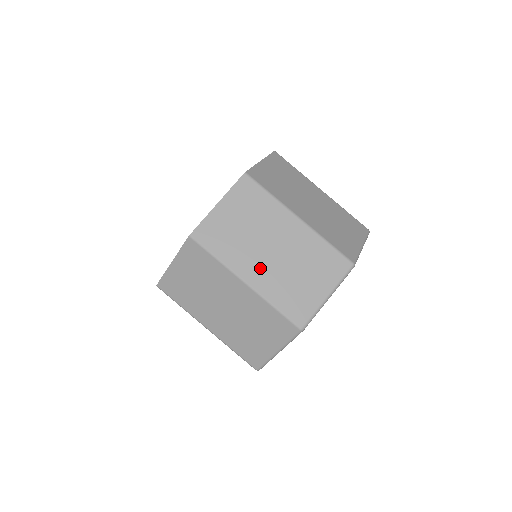
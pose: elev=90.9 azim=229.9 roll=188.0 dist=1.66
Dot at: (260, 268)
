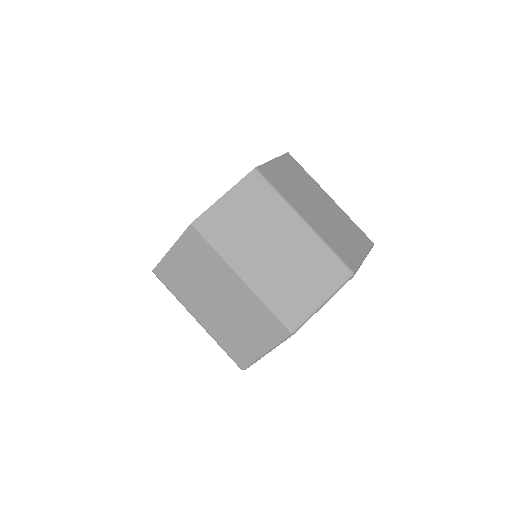
Dot at: (208, 313)
